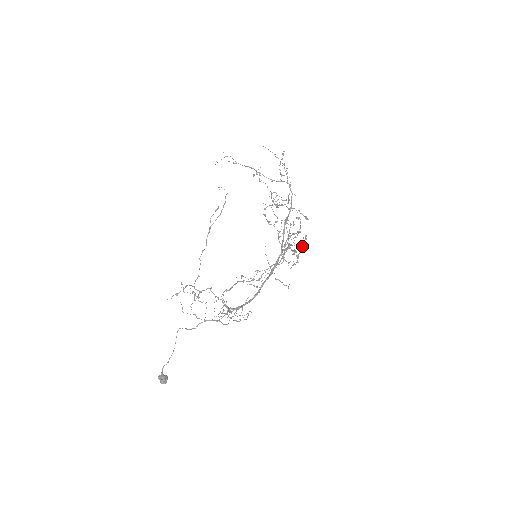
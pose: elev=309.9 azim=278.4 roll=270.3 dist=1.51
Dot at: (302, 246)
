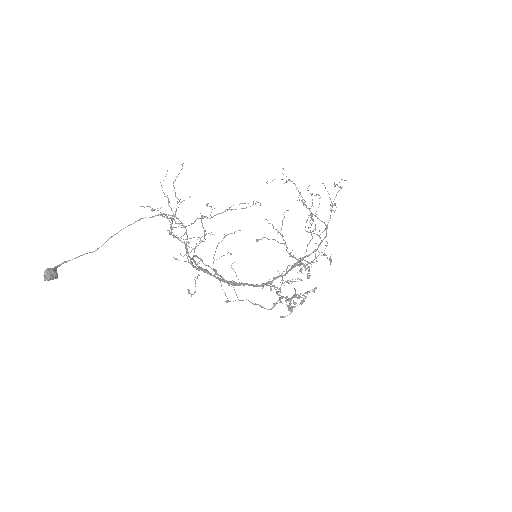
Dot at: (304, 300)
